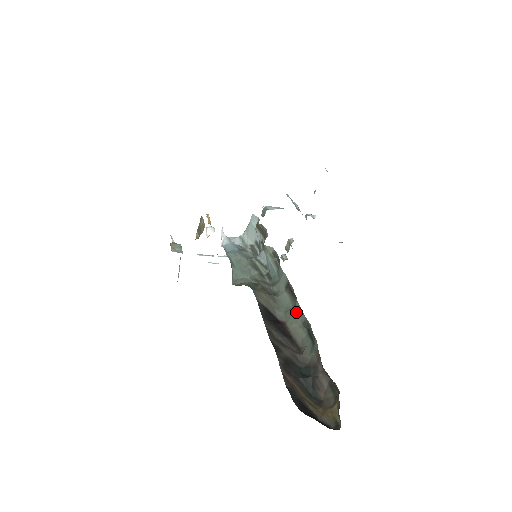
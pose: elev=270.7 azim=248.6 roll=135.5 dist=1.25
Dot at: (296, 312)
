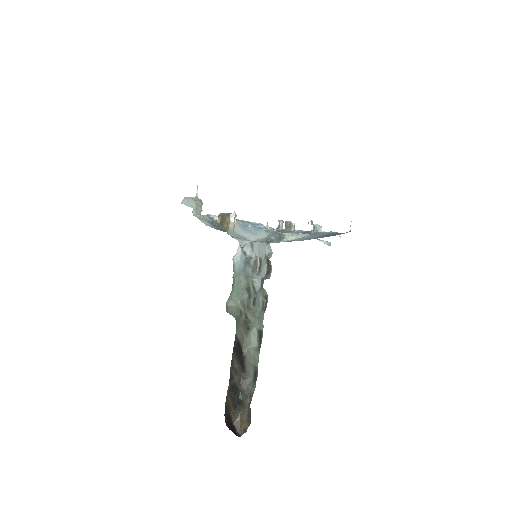
Dot at: (255, 357)
